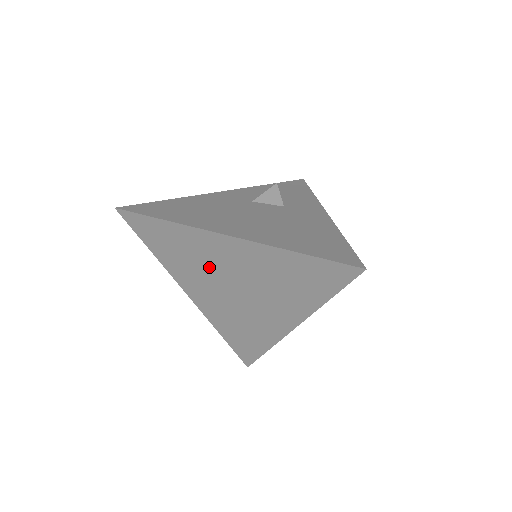
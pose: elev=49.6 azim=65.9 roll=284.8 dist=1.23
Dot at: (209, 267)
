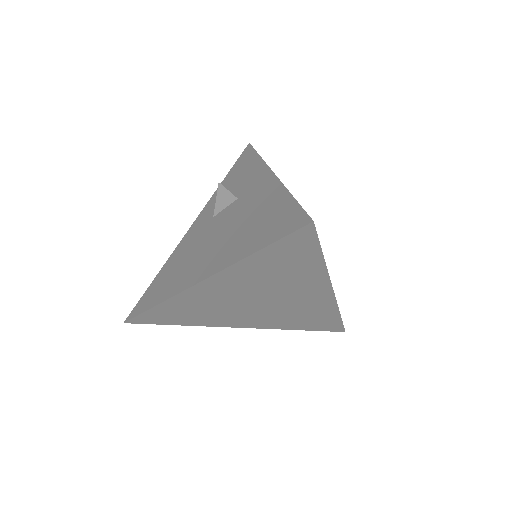
Dot at: (223, 305)
